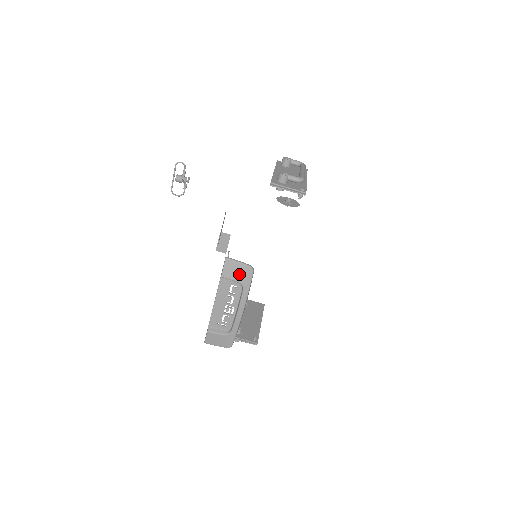
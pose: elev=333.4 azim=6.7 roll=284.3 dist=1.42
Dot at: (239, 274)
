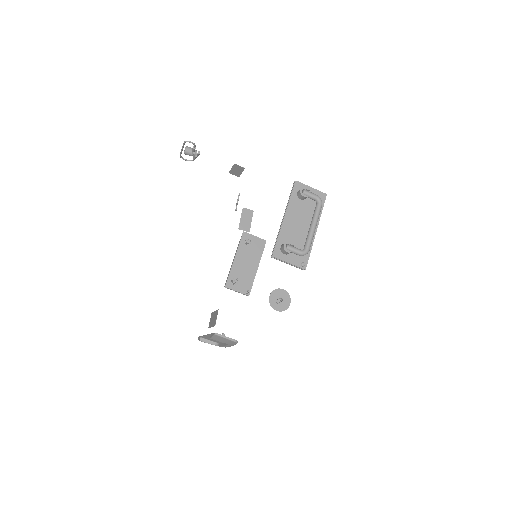
Dot at: (225, 341)
